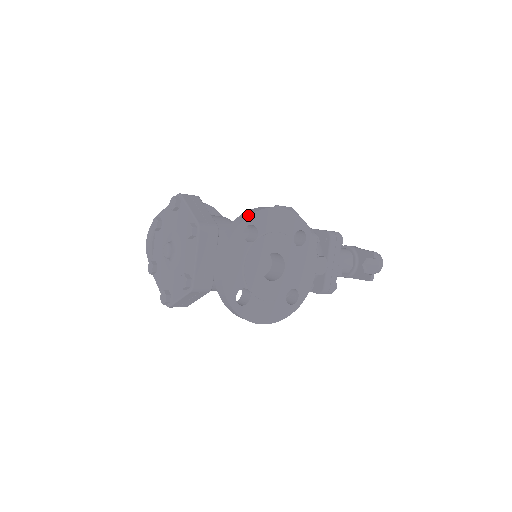
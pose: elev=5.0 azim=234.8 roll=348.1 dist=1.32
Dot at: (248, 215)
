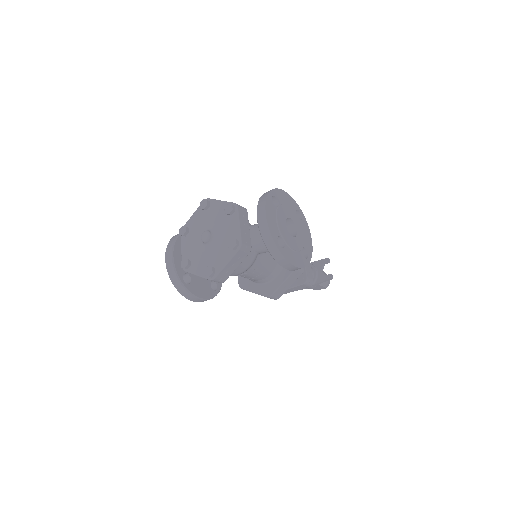
Dot at: (271, 190)
